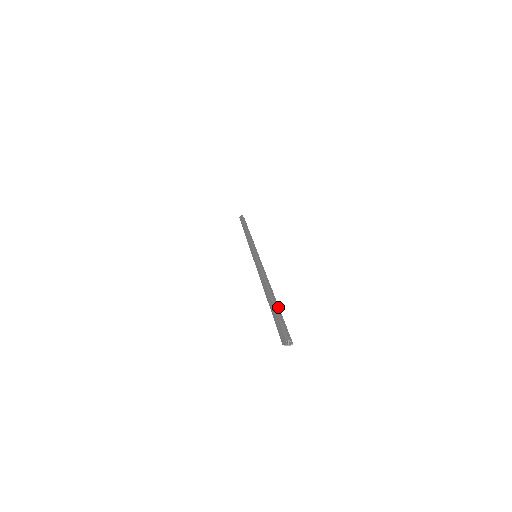
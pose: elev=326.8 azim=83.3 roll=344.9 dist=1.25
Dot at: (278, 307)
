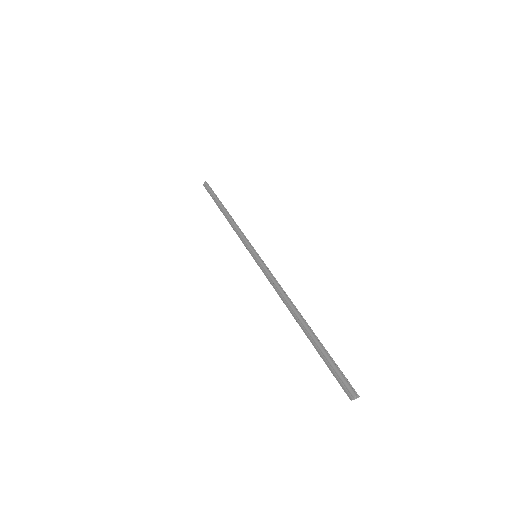
Dot at: (319, 341)
